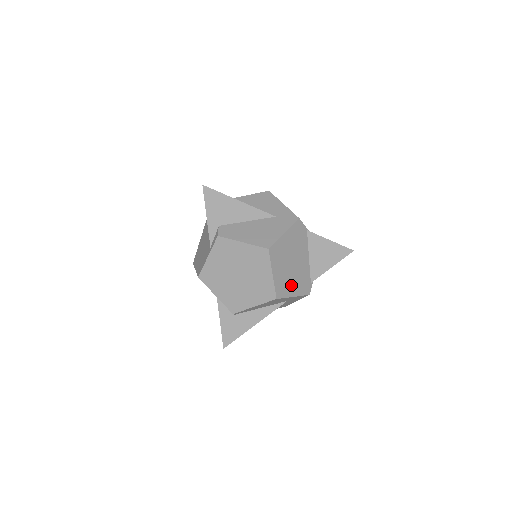
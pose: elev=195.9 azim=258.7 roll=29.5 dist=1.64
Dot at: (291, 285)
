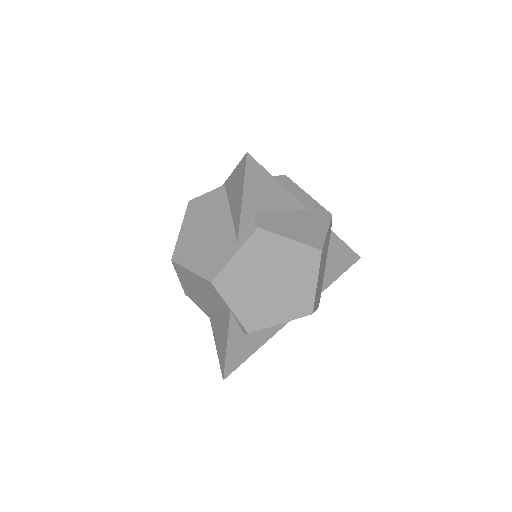
Dot at: (317, 296)
